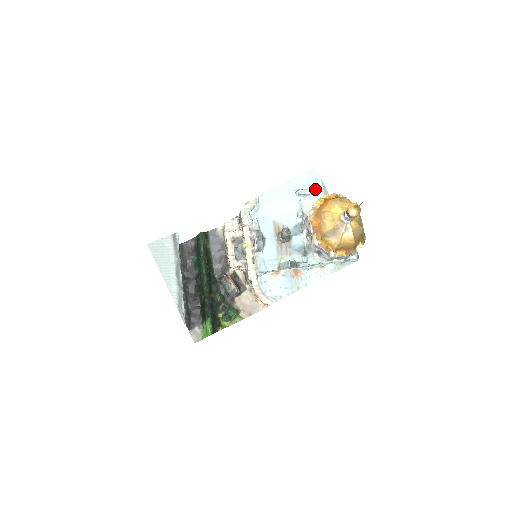
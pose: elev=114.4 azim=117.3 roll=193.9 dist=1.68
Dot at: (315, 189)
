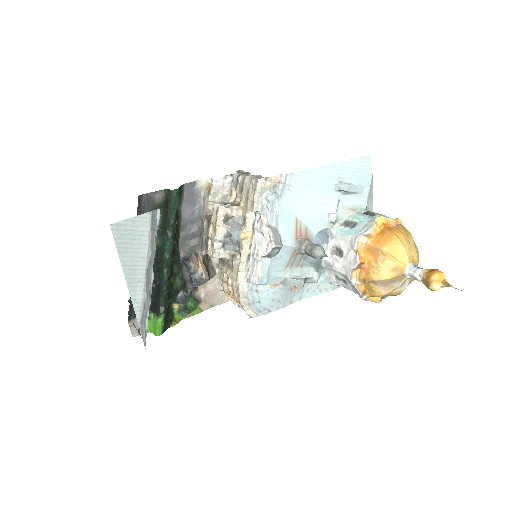
Dot at: (361, 187)
